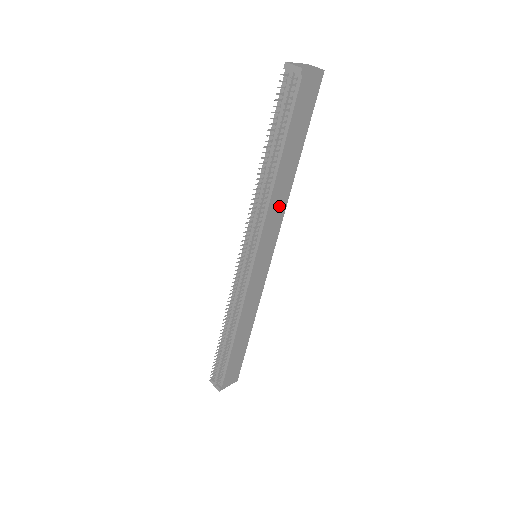
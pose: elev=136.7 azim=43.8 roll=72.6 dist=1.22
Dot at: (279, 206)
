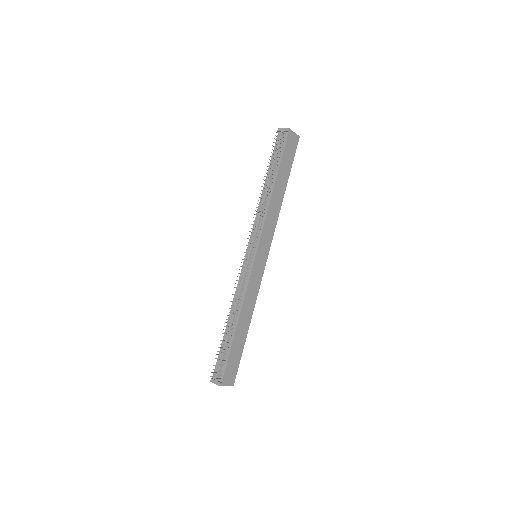
Dot at: (273, 216)
